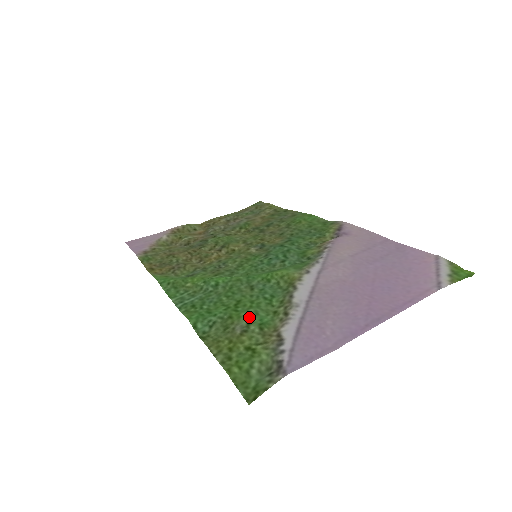
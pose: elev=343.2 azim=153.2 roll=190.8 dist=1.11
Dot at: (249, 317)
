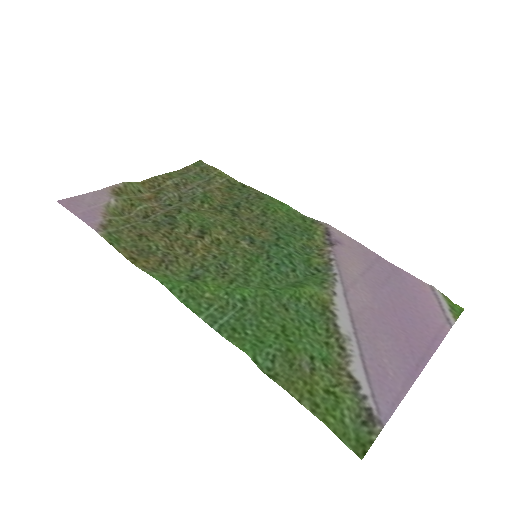
Dot at: (309, 351)
